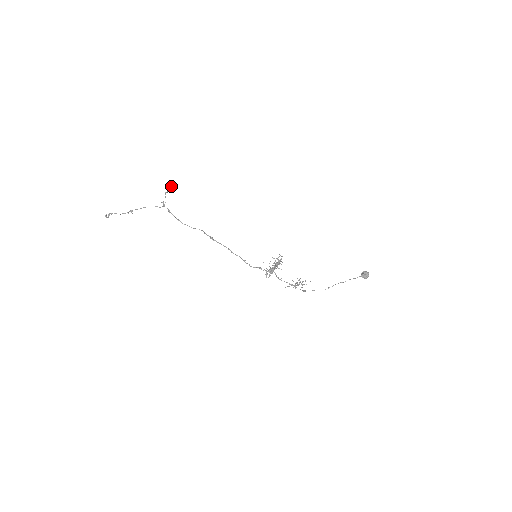
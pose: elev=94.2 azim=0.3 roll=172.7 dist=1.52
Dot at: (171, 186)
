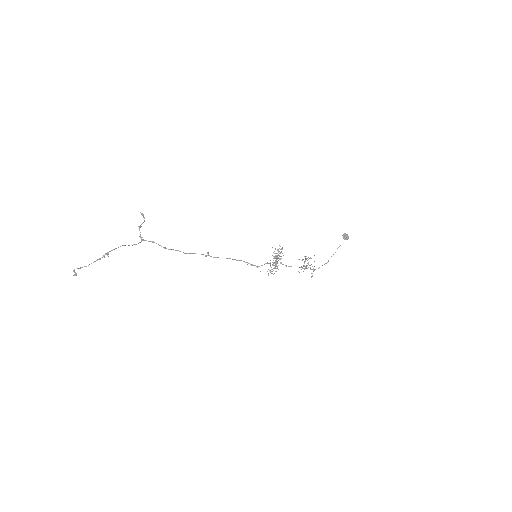
Dot at: (144, 218)
